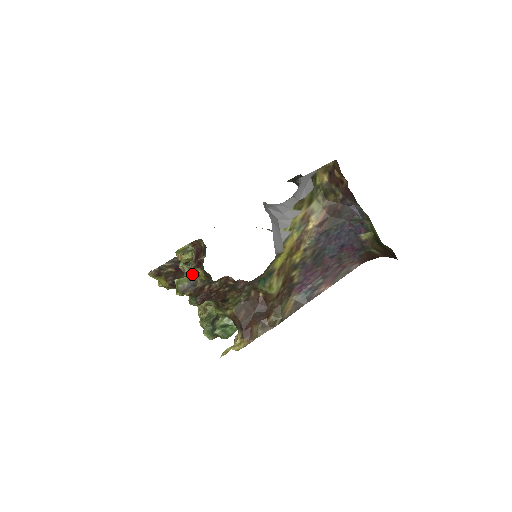
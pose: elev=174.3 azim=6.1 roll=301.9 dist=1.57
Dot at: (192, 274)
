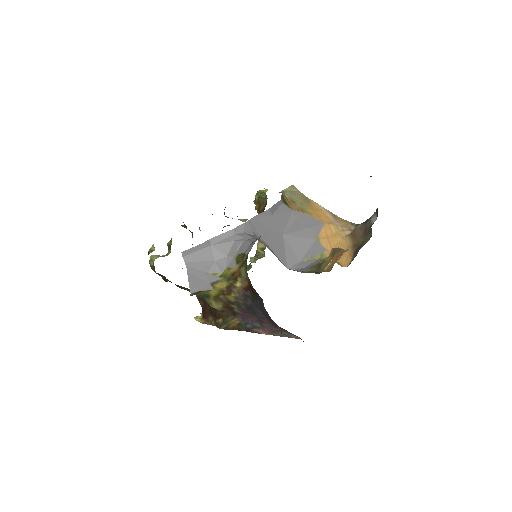
Dot at: occluded
